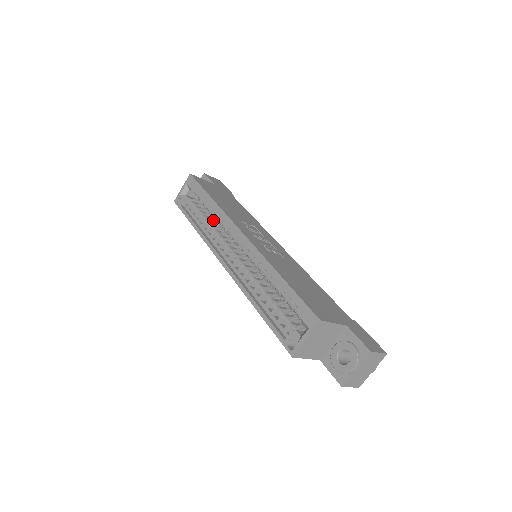
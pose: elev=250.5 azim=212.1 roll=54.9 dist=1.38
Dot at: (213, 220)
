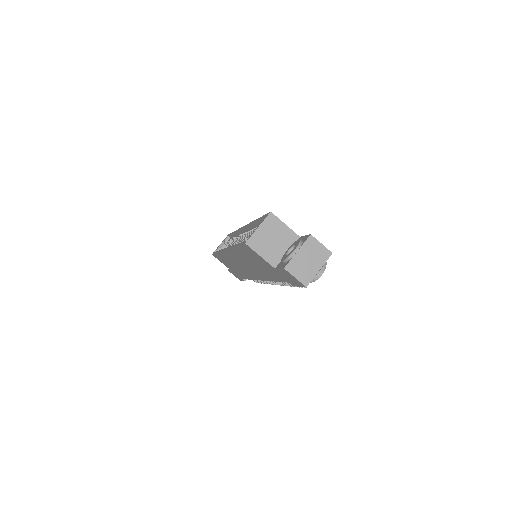
Dot at: occluded
